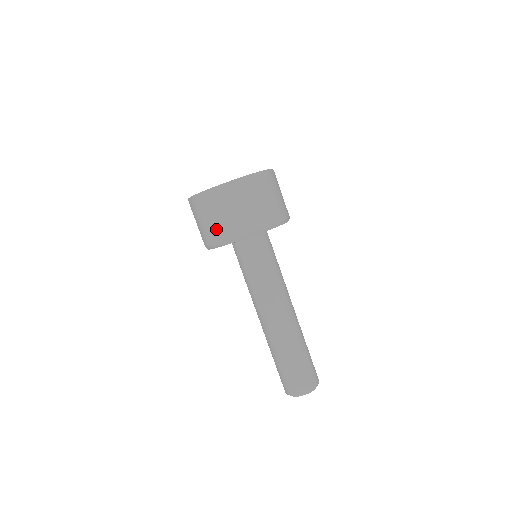
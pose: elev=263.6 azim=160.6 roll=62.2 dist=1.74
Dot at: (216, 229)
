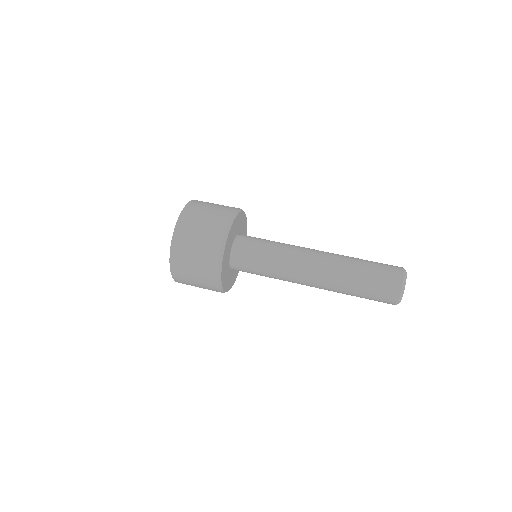
Dot at: (212, 227)
